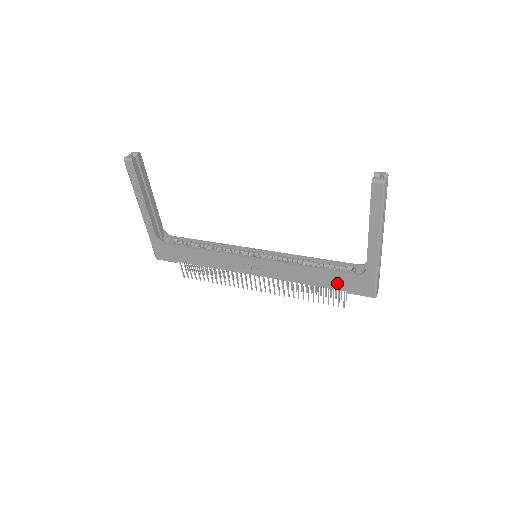
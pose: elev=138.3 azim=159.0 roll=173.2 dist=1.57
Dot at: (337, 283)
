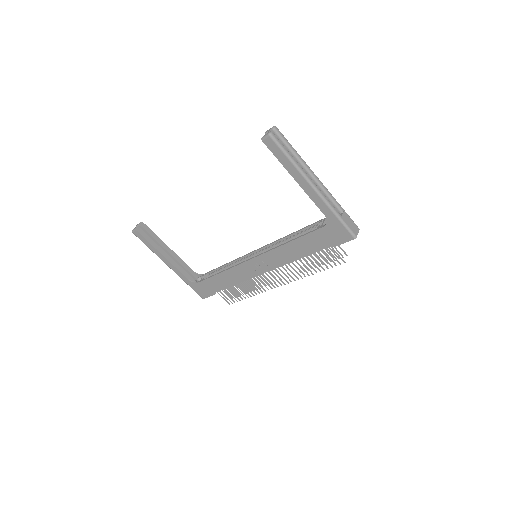
Dot at: (318, 243)
